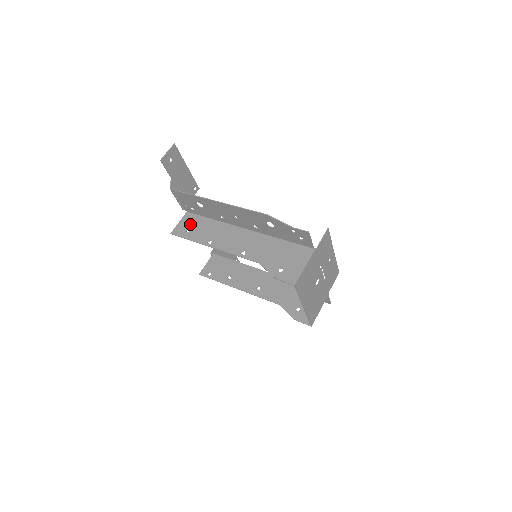
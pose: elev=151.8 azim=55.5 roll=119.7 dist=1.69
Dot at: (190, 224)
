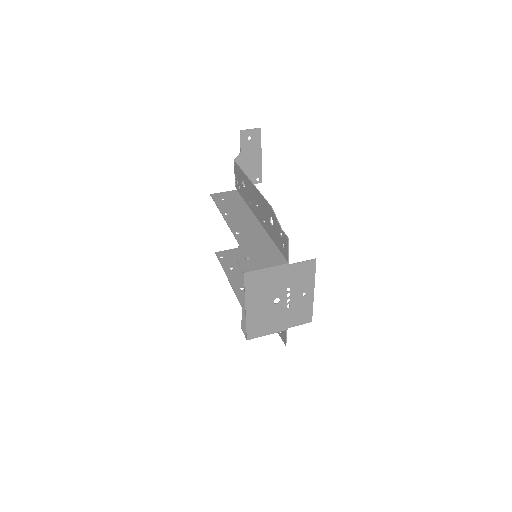
Dot at: (229, 197)
